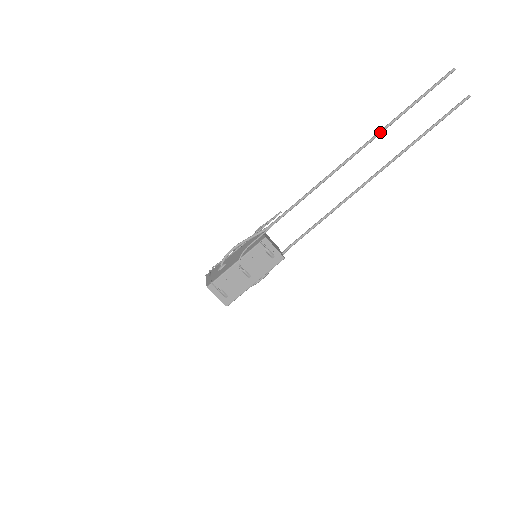
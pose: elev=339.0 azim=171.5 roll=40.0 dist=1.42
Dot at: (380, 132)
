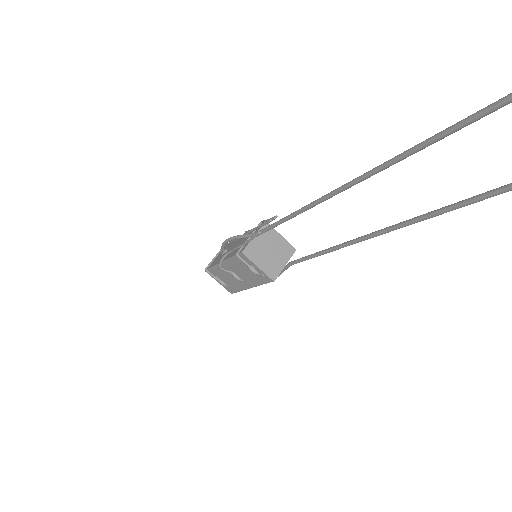
Dot at: (410, 151)
